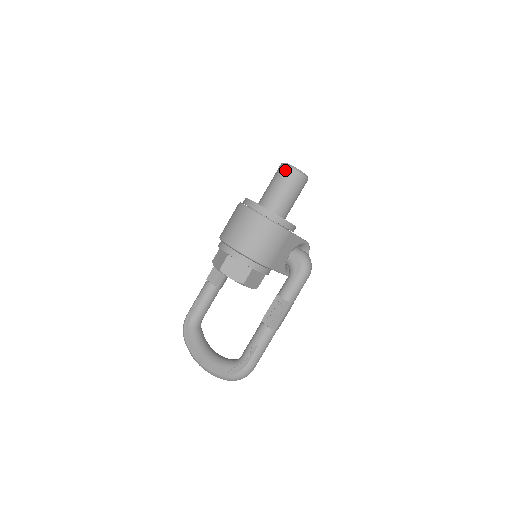
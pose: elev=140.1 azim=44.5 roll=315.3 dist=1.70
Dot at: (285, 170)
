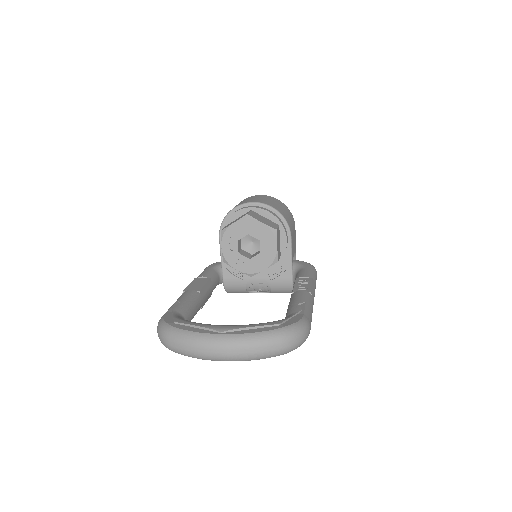
Dot at: occluded
